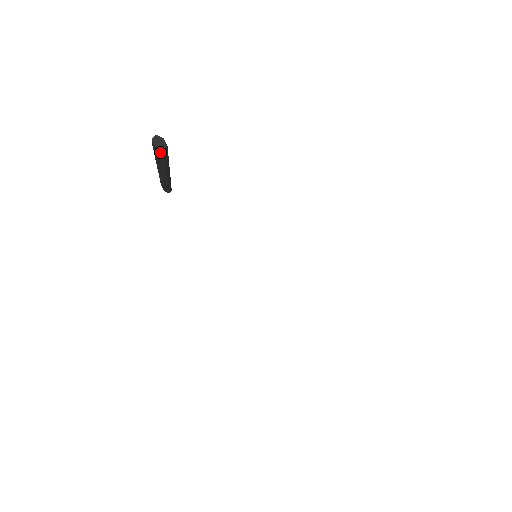
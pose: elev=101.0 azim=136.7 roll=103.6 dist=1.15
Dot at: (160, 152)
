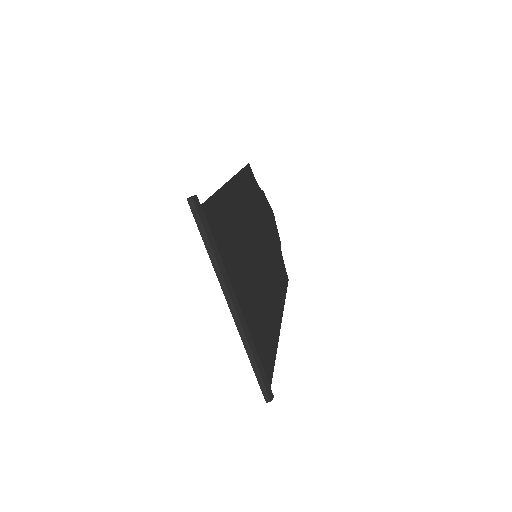
Dot at: occluded
